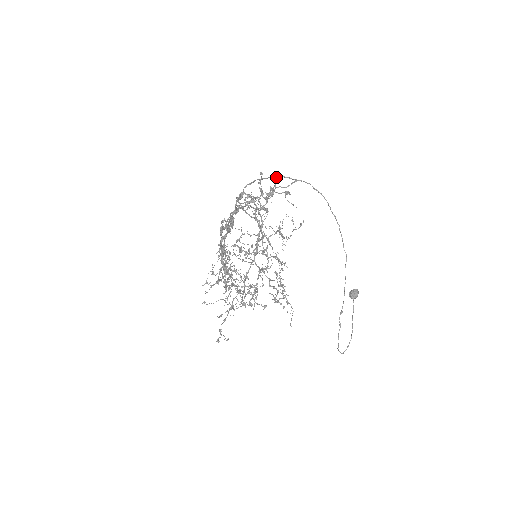
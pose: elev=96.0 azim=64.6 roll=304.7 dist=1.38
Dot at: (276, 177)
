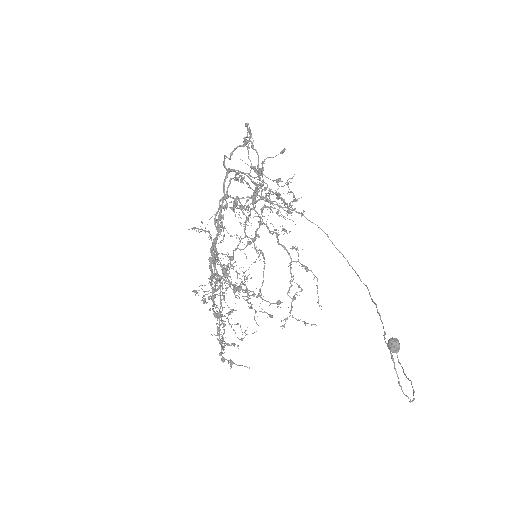
Dot at: occluded
